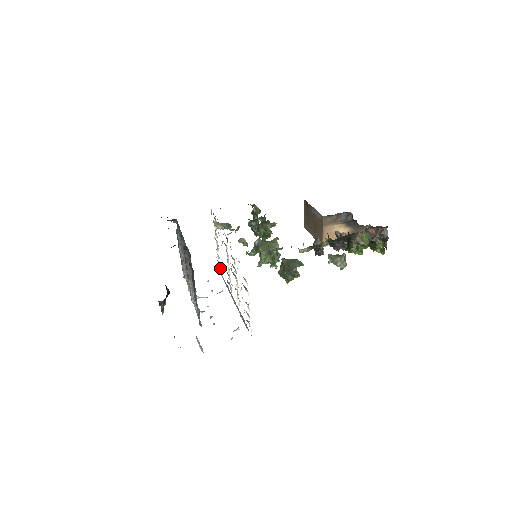
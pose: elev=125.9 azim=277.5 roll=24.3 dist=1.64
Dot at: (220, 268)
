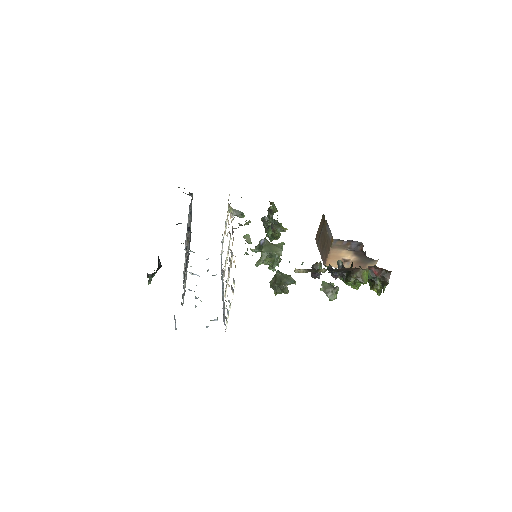
Dot at: (222, 251)
